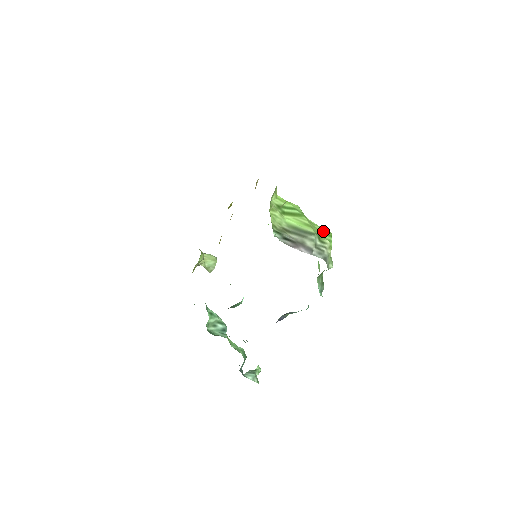
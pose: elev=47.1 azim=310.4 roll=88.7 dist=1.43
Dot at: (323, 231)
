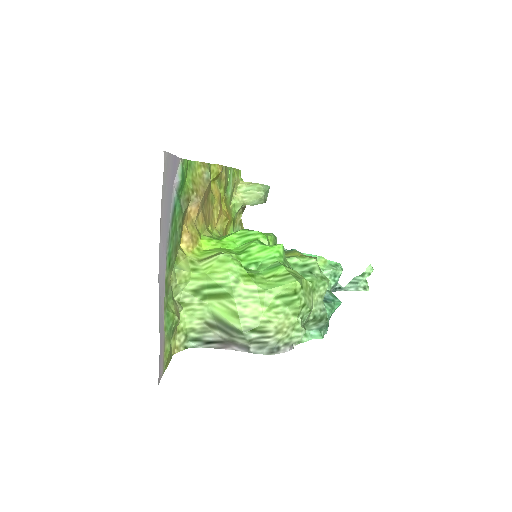
Dot at: (276, 294)
